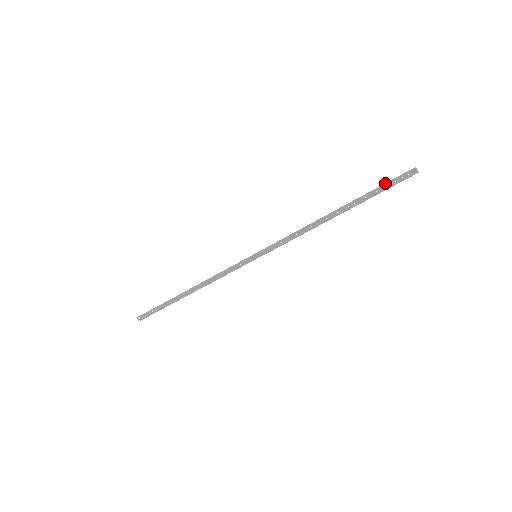
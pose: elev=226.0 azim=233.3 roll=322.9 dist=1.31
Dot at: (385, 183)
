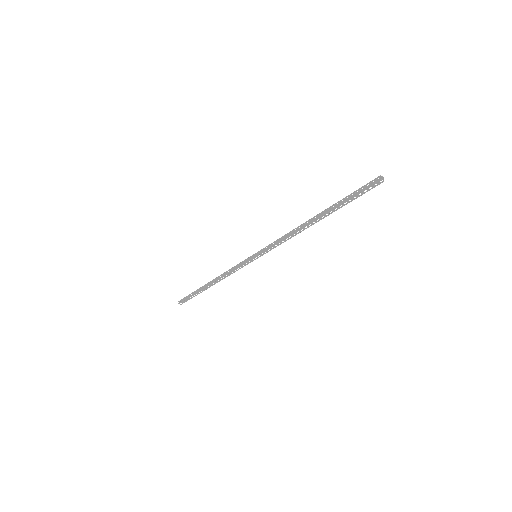
Dot at: (354, 191)
